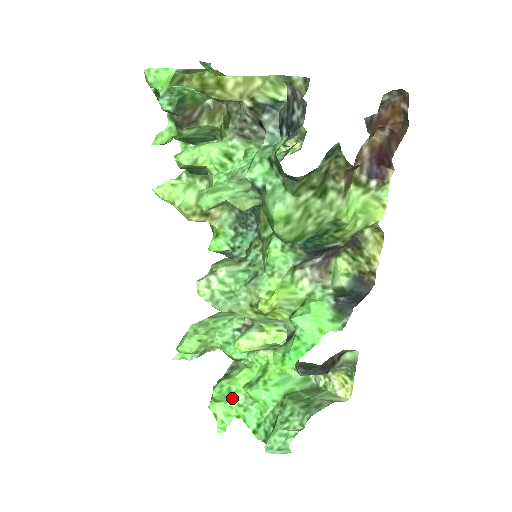
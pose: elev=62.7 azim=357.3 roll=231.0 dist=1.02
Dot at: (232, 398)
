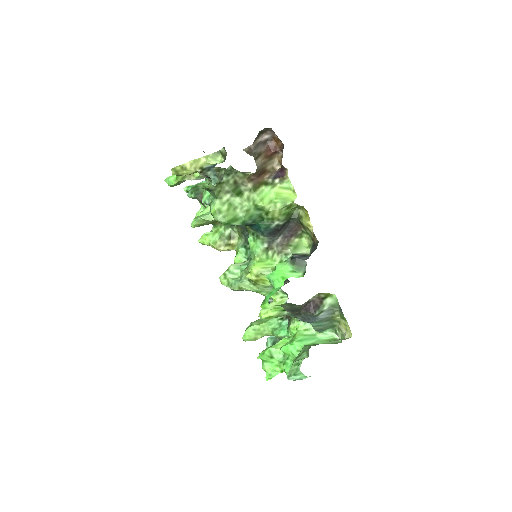
Dot at: (275, 358)
